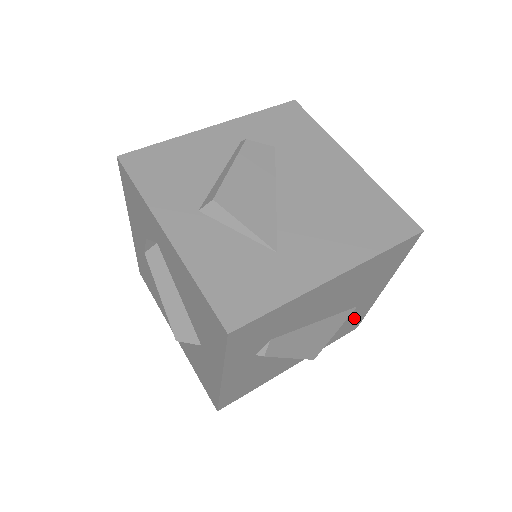
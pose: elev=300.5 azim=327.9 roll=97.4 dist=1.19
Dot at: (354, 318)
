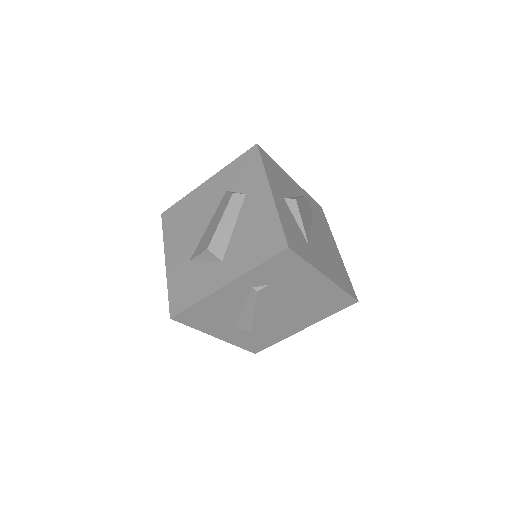
Dot at: (271, 338)
